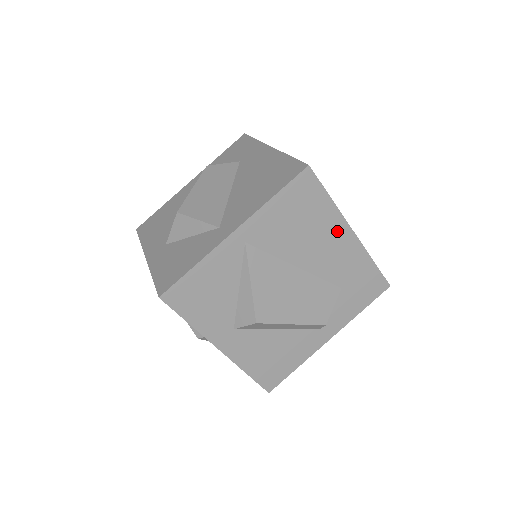
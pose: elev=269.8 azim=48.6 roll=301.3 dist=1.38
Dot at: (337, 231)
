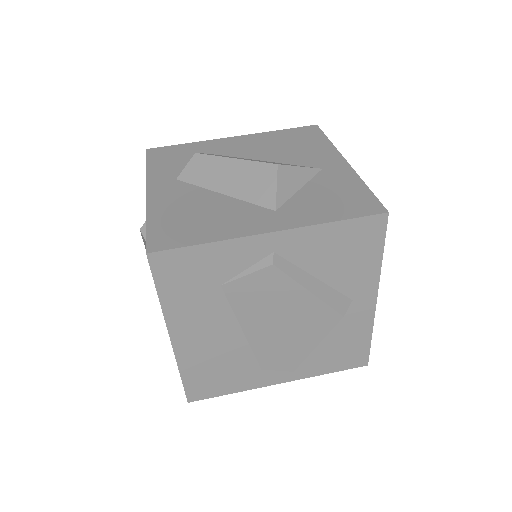
Dot at: occluded
